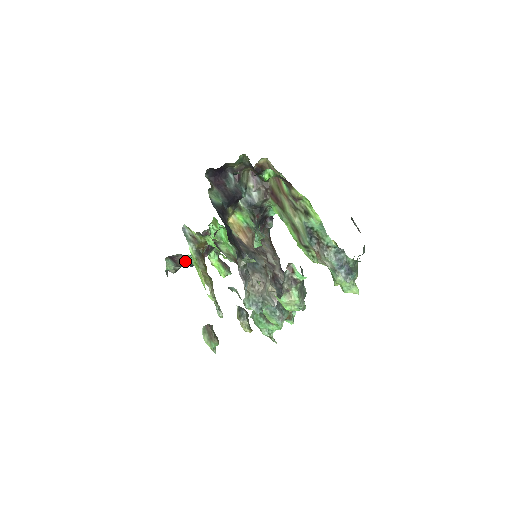
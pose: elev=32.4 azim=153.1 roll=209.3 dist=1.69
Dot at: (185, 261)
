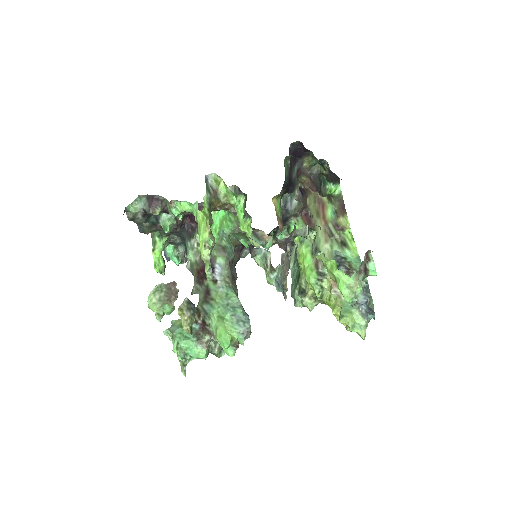
Dot at: (149, 218)
